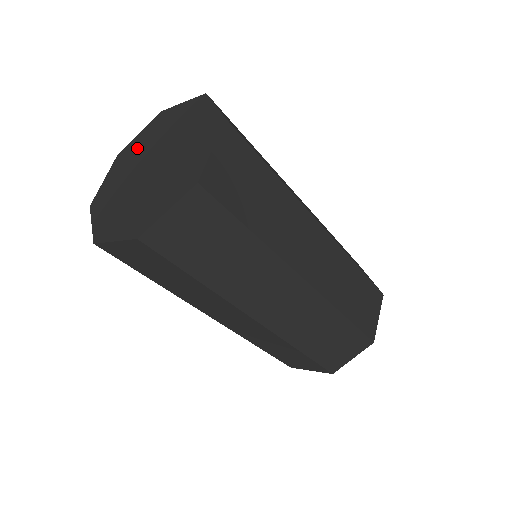
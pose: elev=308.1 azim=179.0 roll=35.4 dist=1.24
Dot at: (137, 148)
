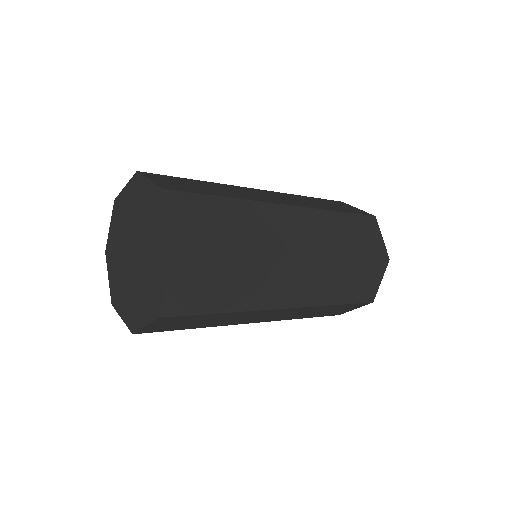
Dot at: (125, 210)
